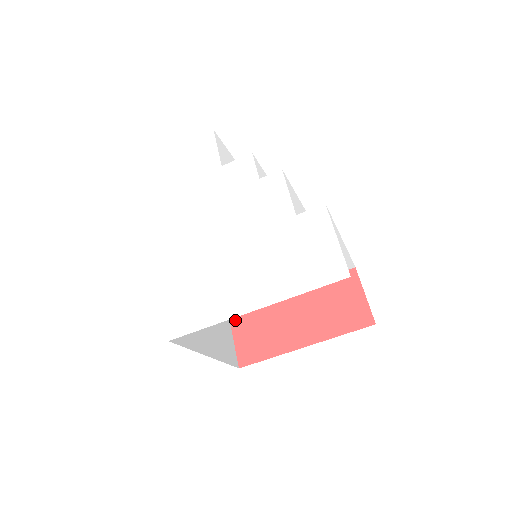
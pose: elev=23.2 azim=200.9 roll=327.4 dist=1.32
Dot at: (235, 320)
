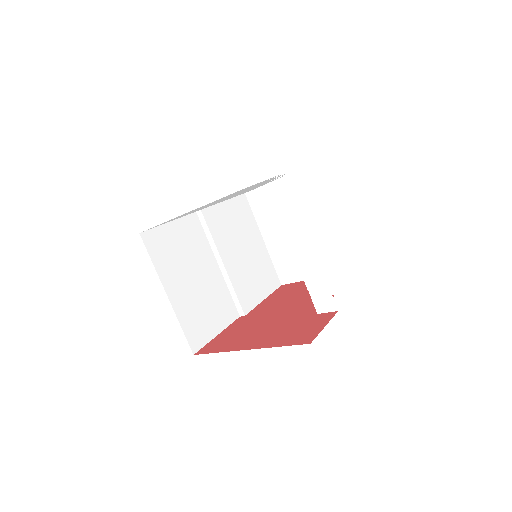
Dot at: (226, 330)
